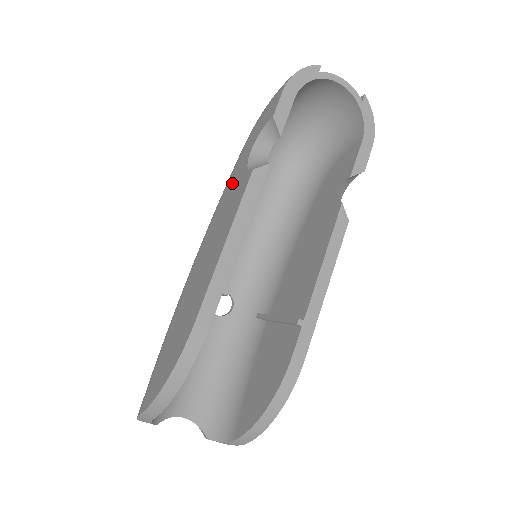
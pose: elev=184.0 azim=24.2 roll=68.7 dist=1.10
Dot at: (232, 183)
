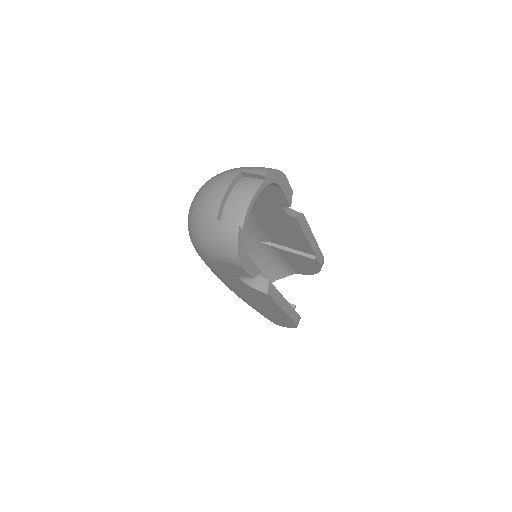
Dot at: (234, 283)
